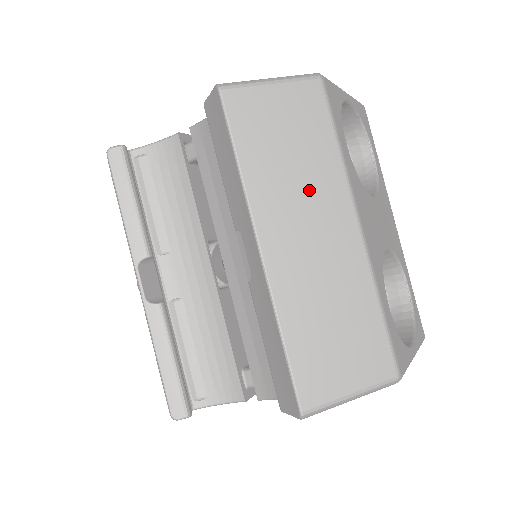
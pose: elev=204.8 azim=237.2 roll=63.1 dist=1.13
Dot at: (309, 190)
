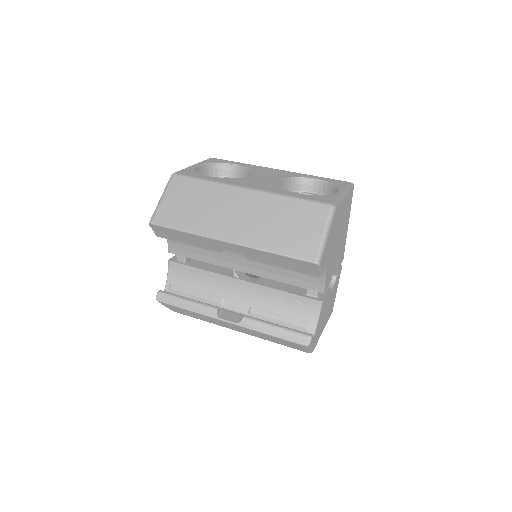
Dot at: (217, 205)
